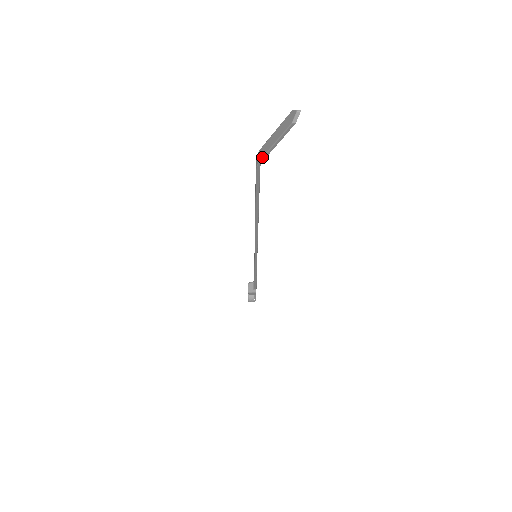
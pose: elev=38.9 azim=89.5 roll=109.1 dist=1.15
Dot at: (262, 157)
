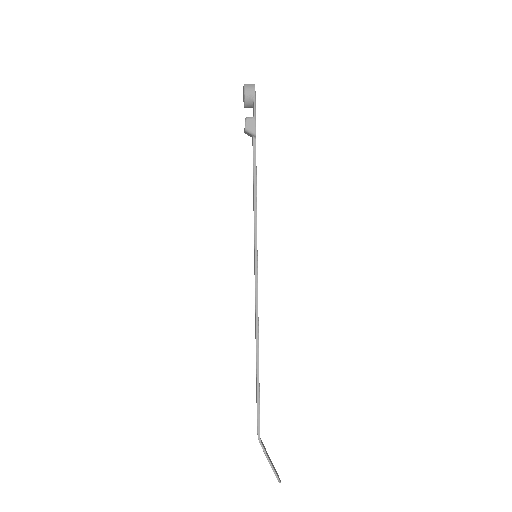
Dot at: occluded
